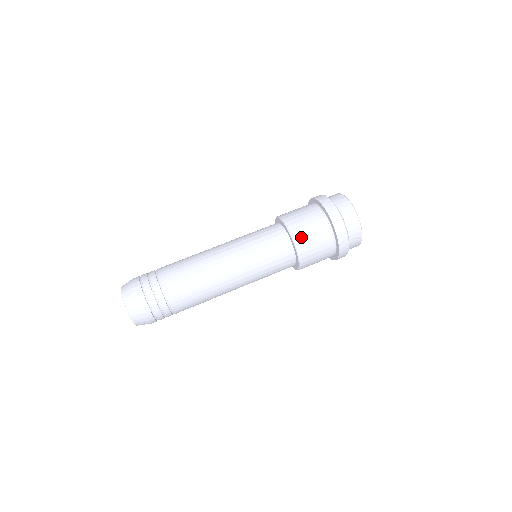
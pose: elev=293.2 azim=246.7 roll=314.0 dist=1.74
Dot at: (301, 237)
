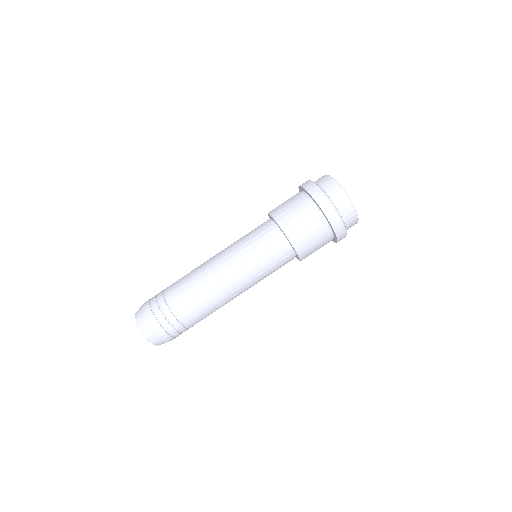
Dot at: (299, 240)
